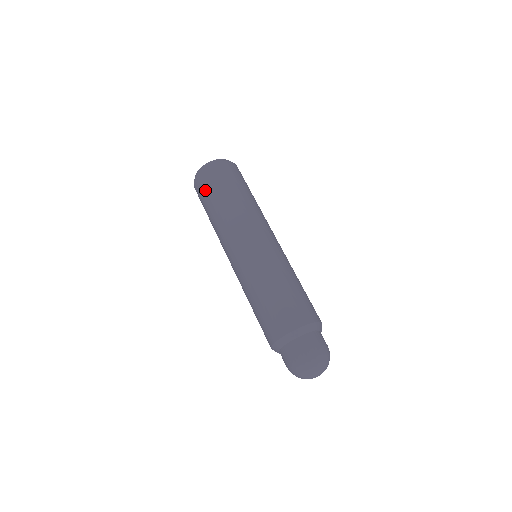
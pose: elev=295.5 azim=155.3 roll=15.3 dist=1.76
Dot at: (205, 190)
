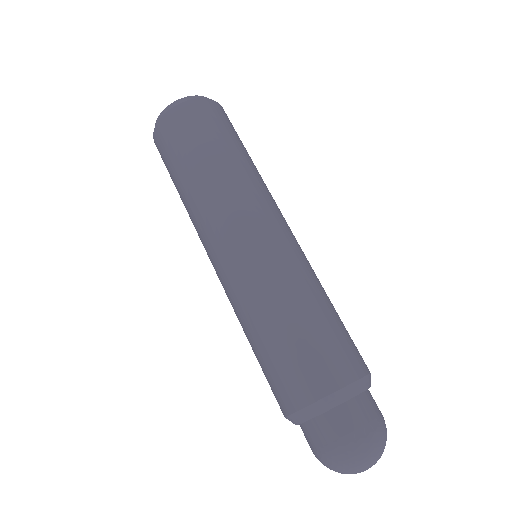
Dot at: (186, 133)
